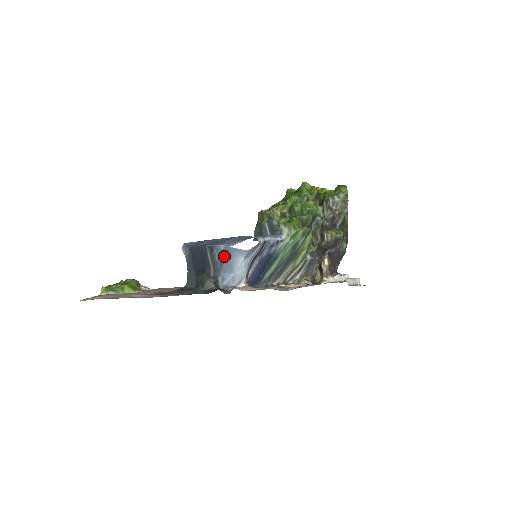
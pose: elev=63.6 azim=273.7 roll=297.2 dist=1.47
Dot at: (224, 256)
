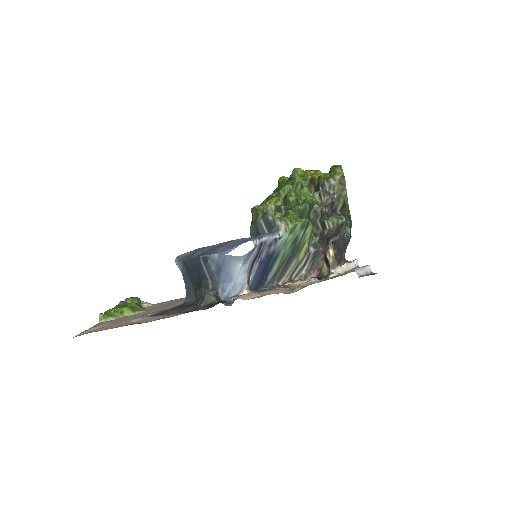
Dot at: (220, 266)
